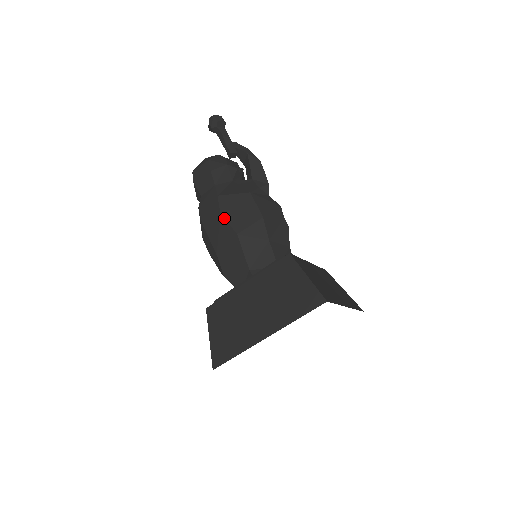
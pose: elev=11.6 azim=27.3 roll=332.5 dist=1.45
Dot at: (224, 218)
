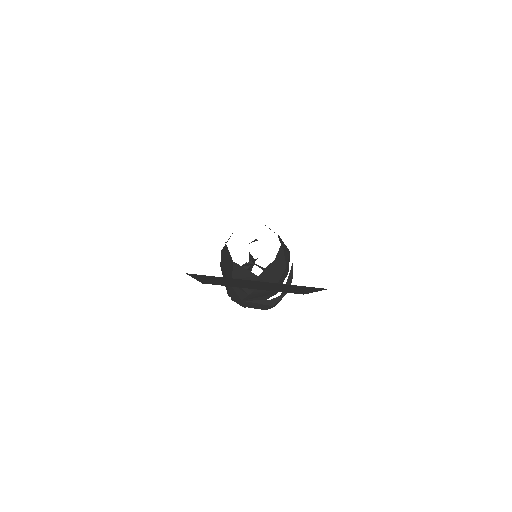
Dot at: (220, 263)
